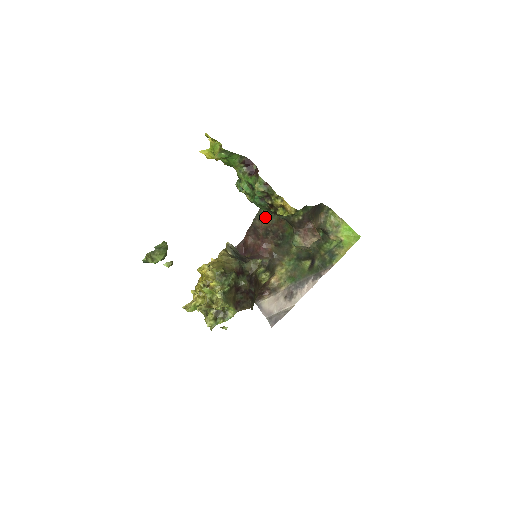
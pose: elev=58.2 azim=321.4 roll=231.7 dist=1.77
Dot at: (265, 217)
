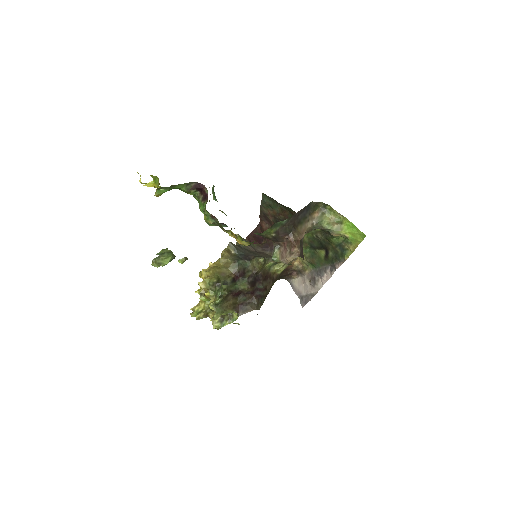
Dot at: (269, 206)
